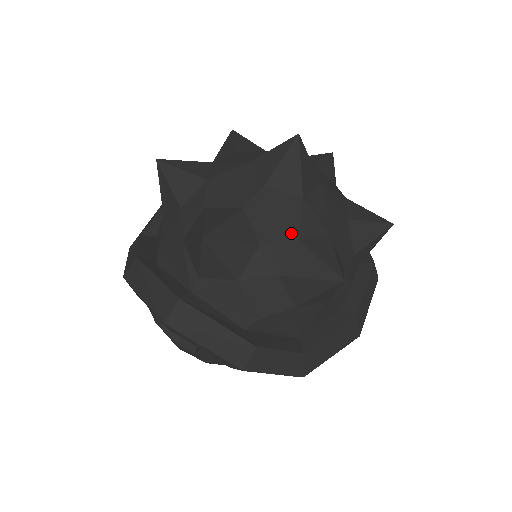
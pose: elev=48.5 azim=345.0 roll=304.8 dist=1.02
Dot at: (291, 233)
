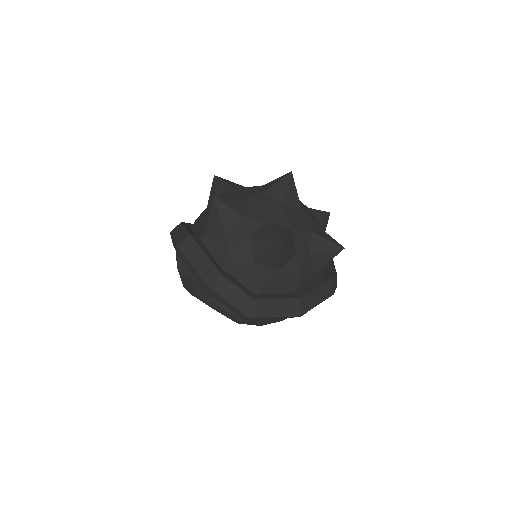
Dot at: (266, 217)
